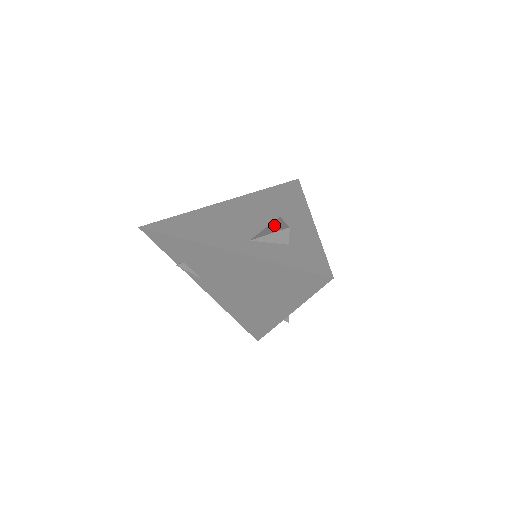
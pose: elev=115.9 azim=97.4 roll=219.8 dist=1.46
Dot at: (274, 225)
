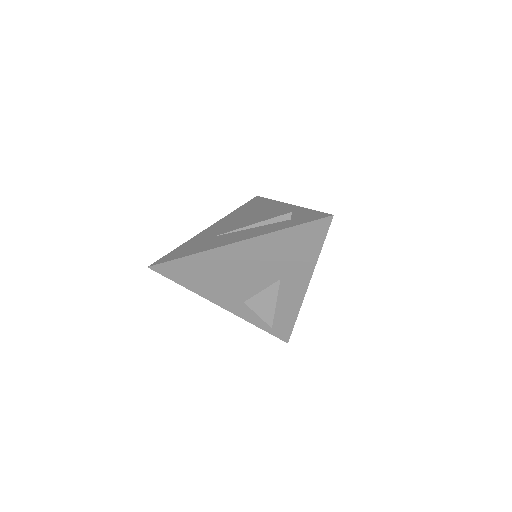
Dot at: (268, 299)
